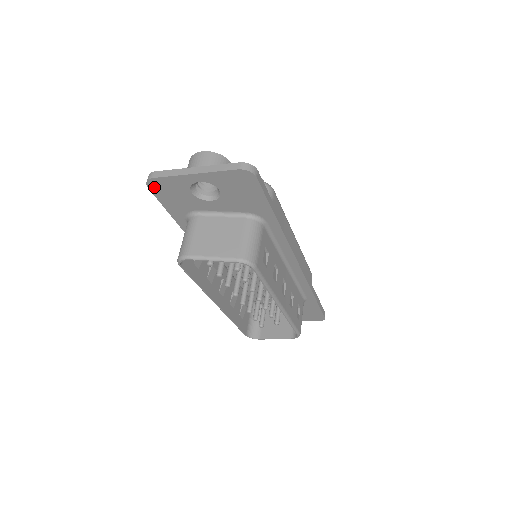
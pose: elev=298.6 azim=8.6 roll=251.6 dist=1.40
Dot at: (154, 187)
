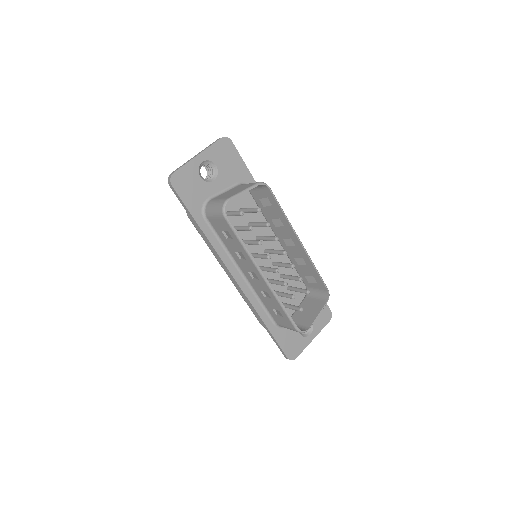
Dot at: (176, 183)
